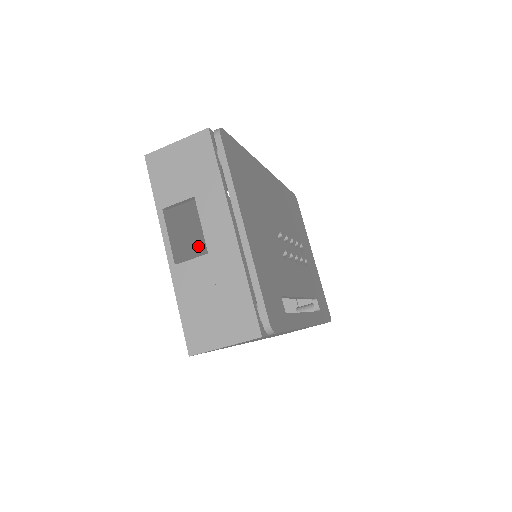
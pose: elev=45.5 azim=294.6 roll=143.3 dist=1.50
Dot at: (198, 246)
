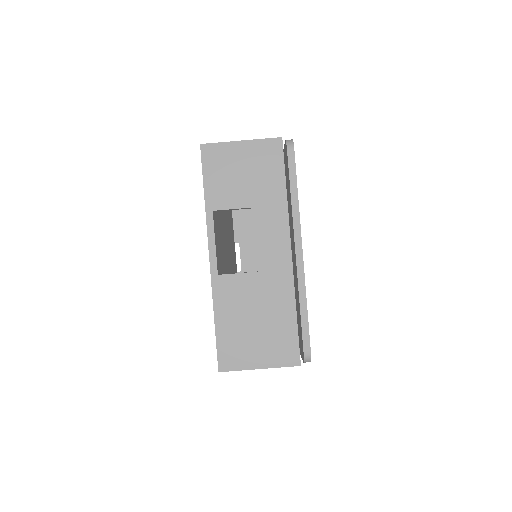
Dot at: (221, 246)
